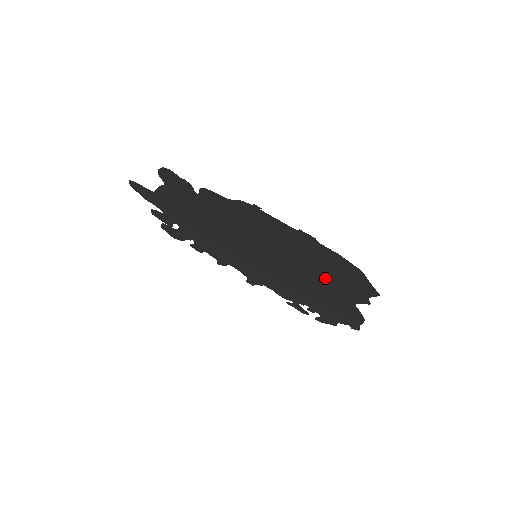
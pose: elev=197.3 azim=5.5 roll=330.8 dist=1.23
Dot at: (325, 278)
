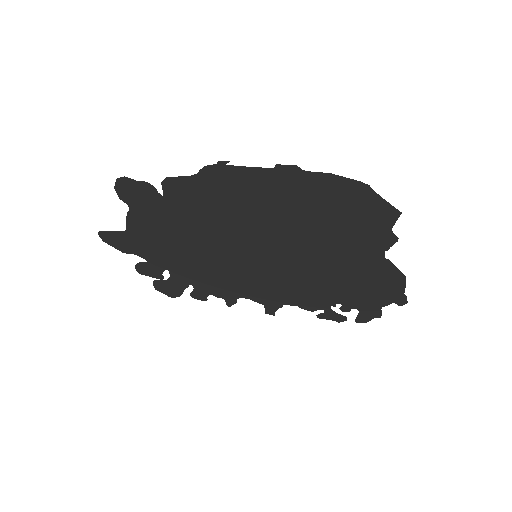
Dot at: (335, 233)
